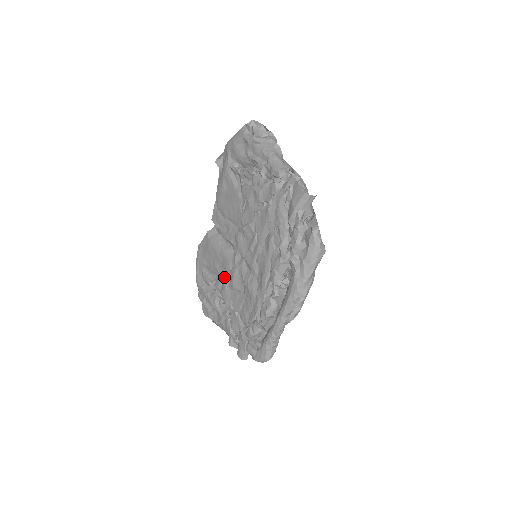
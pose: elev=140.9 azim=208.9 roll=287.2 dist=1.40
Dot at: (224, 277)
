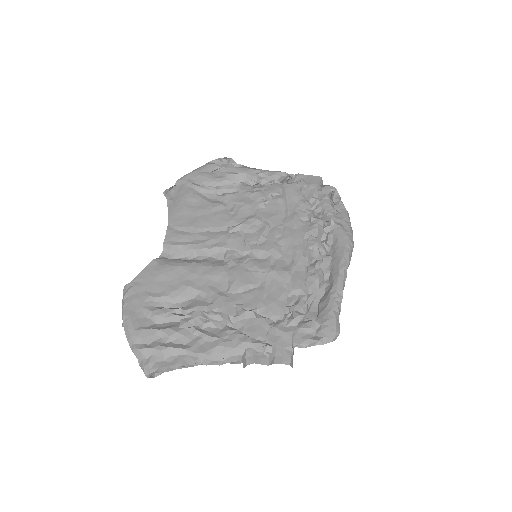
Dot at: (212, 287)
